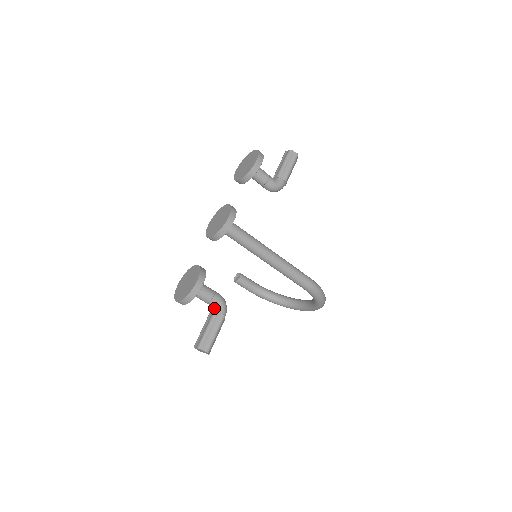
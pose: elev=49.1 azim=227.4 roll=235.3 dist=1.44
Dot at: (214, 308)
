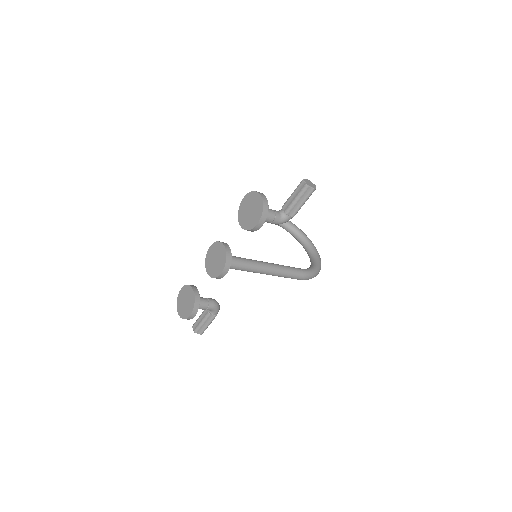
Dot at: (209, 310)
